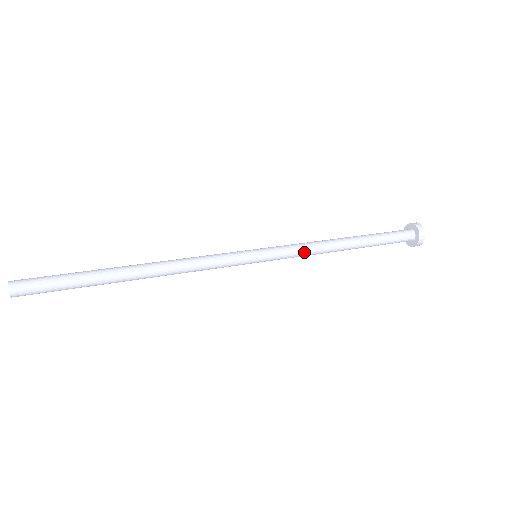
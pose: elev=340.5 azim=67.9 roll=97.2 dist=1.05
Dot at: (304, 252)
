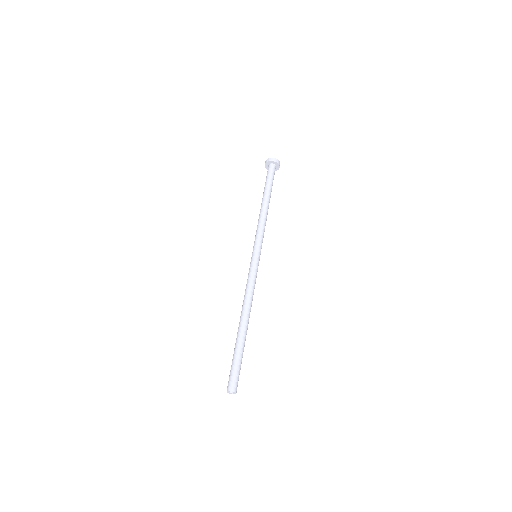
Dot at: occluded
